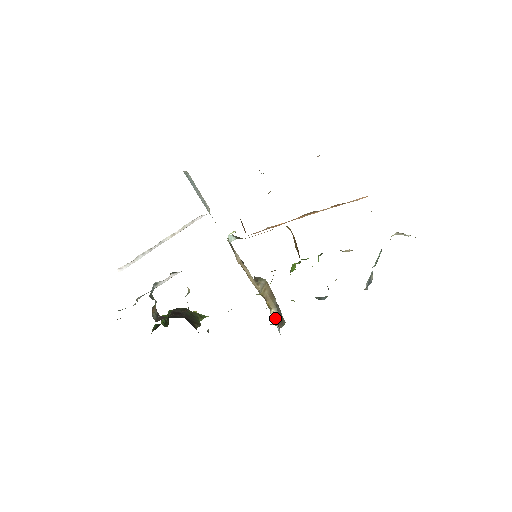
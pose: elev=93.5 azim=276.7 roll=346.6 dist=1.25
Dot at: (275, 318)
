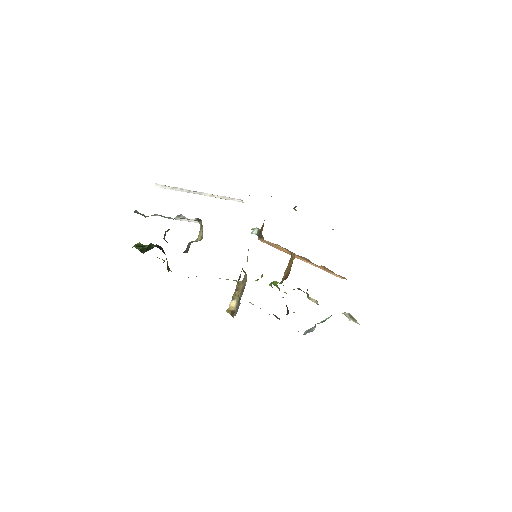
Dot at: (233, 307)
